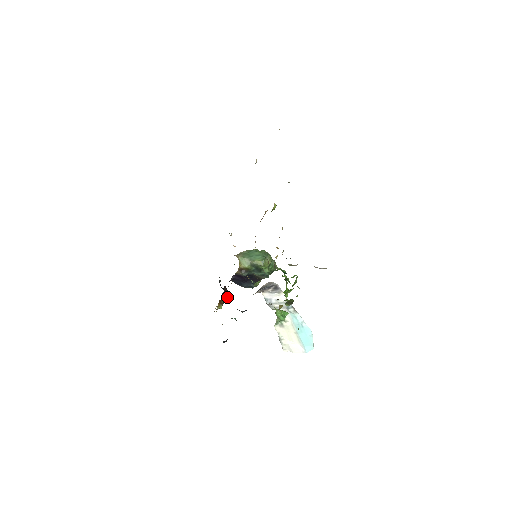
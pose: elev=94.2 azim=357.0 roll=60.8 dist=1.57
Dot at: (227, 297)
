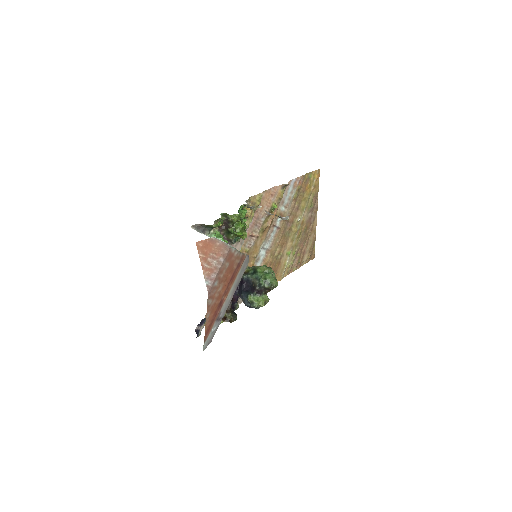
Dot at: (230, 312)
